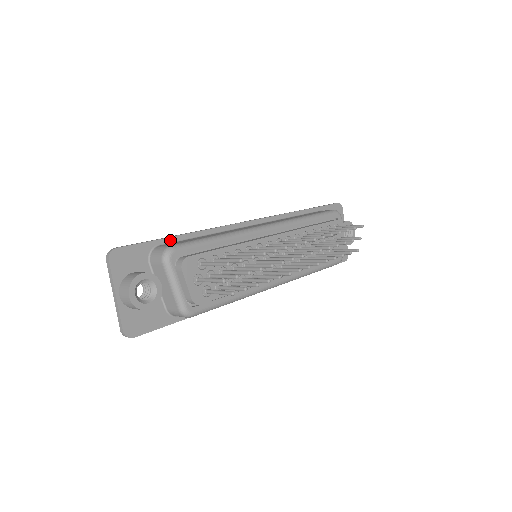
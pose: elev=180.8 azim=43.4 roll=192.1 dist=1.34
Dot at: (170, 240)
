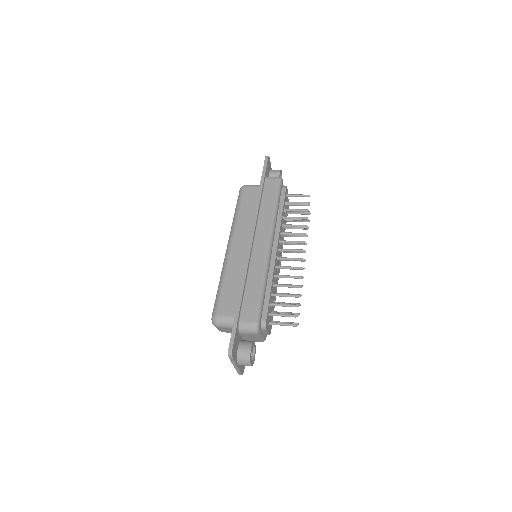
Dot at: (240, 310)
